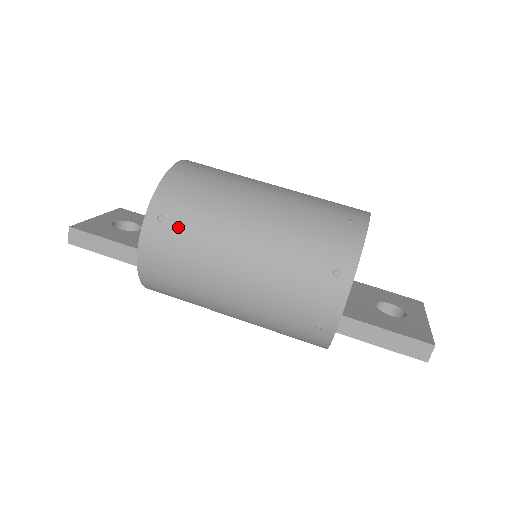
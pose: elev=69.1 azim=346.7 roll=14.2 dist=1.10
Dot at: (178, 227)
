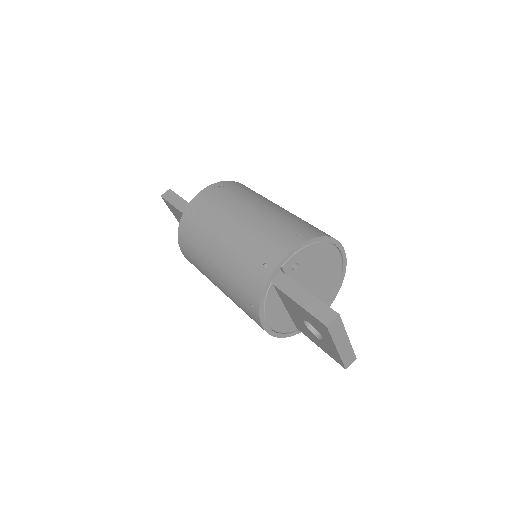
Dot at: (227, 191)
